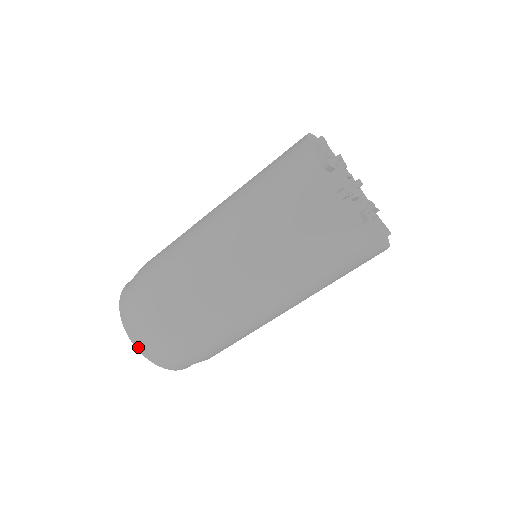
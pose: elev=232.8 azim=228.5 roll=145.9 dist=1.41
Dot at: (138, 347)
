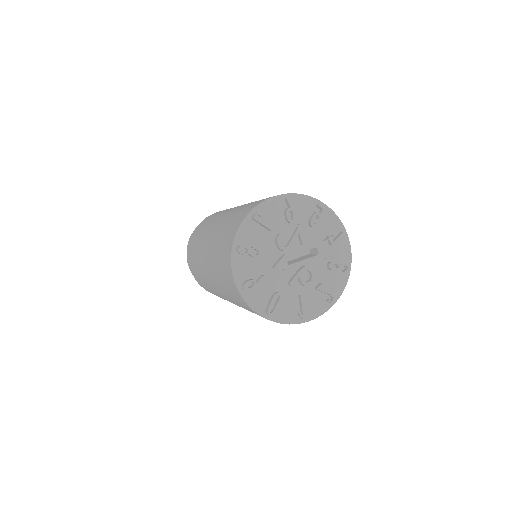
Dot at: occluded
